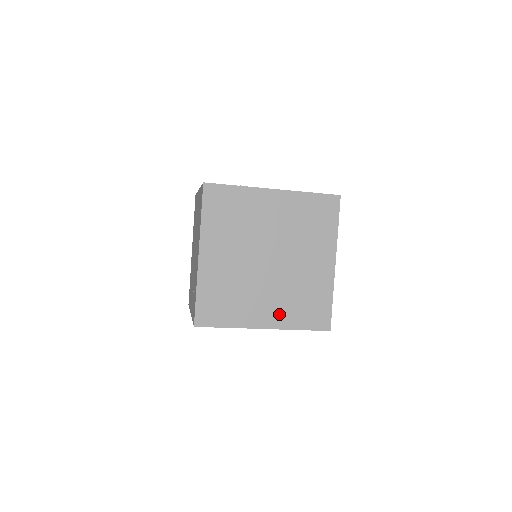
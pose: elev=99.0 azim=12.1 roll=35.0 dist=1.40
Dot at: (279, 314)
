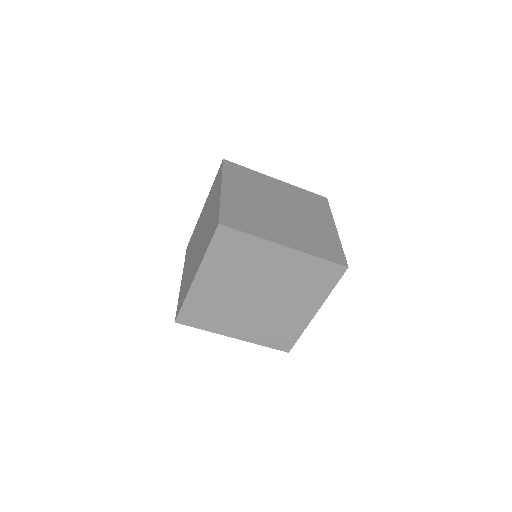
Dot at: (298, 242)
